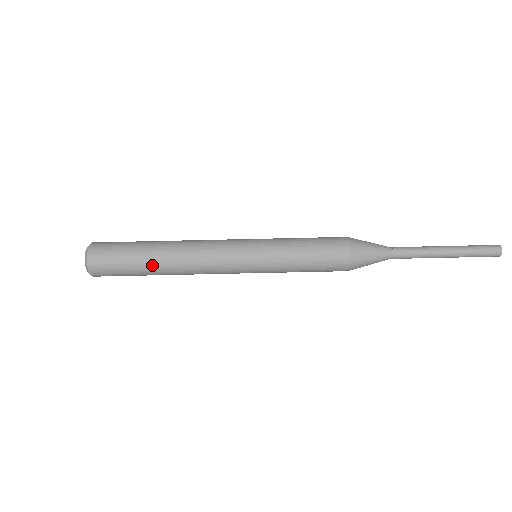
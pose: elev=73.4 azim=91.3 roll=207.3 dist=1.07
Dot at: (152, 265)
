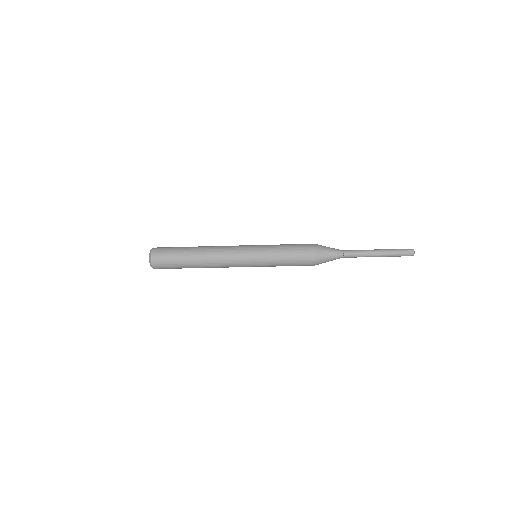
Dot at: occluded
